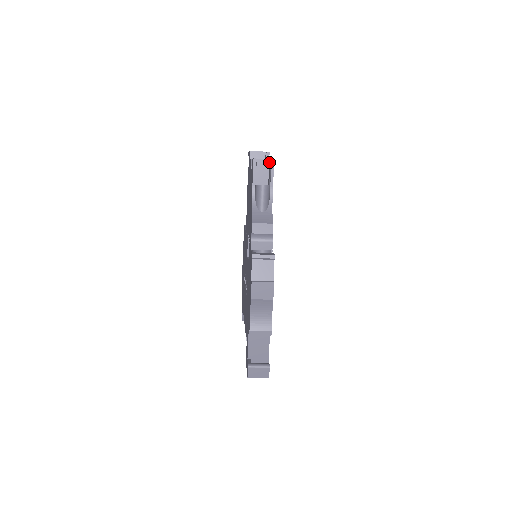
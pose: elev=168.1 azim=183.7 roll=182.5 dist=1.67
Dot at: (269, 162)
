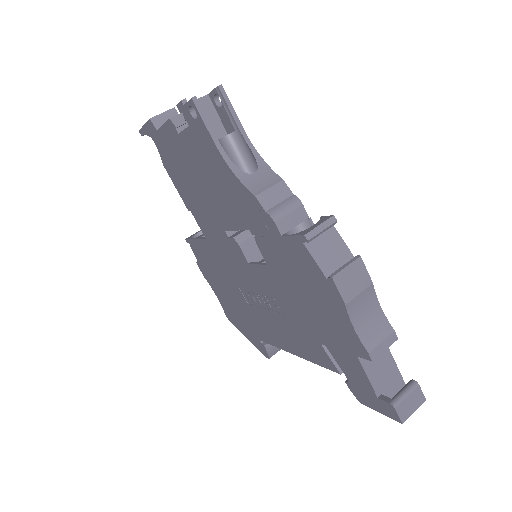
Dot at: (209, 99)
